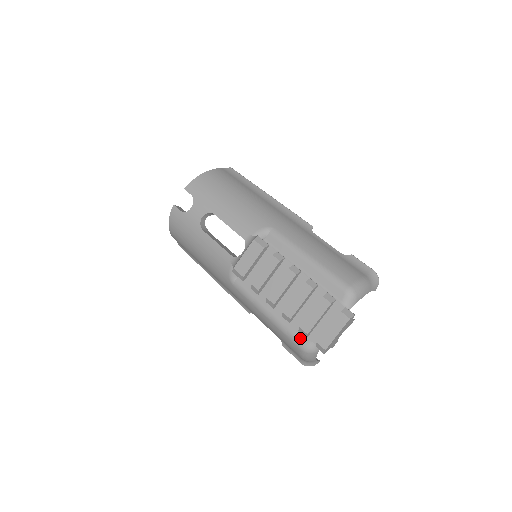
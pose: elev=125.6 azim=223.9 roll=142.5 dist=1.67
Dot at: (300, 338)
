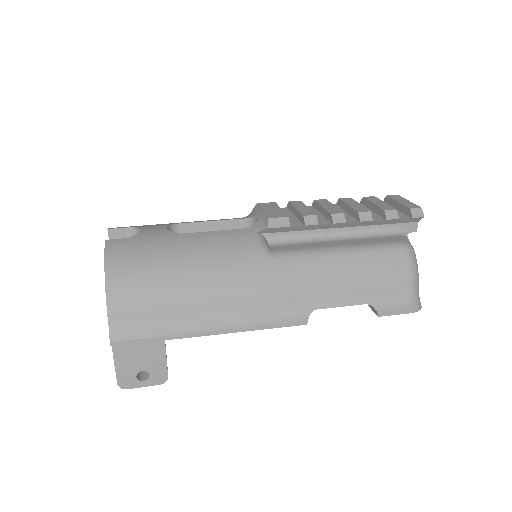
Dot at: (391, 241)
